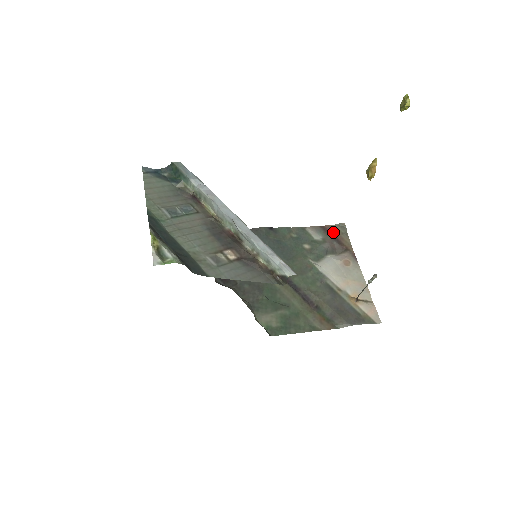
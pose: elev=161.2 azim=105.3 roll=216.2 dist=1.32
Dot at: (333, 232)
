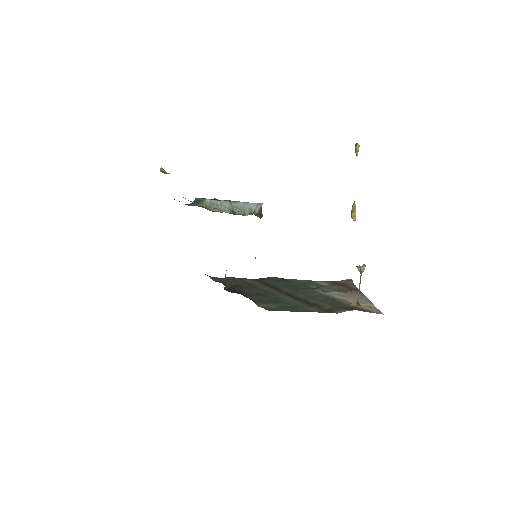
Dot at: (340, 283)
